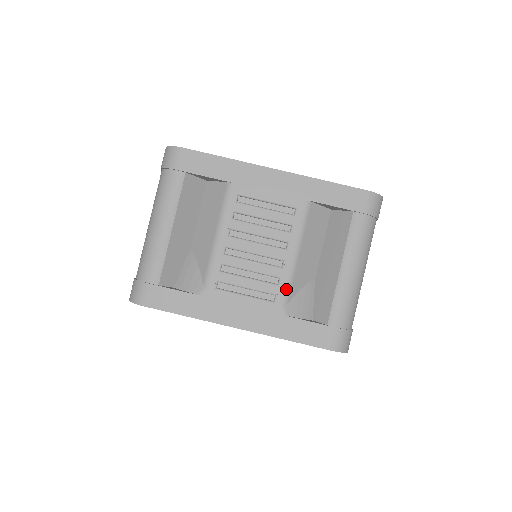
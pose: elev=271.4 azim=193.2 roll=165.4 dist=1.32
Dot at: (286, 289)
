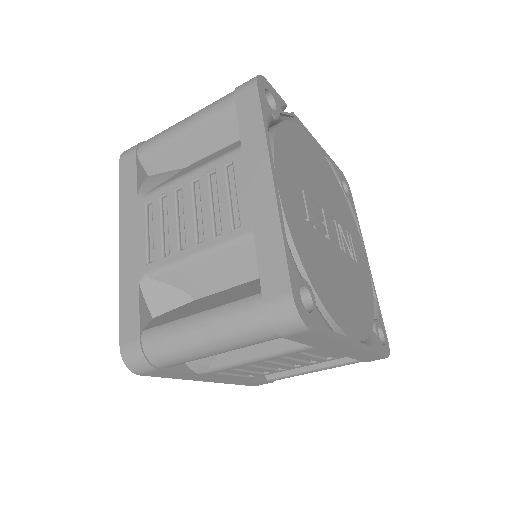
Dot at: occluded
